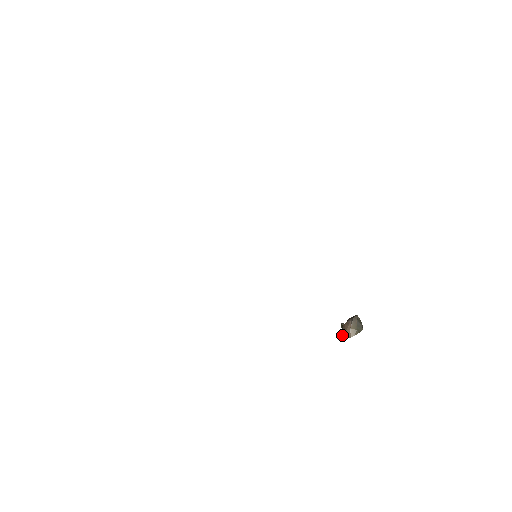
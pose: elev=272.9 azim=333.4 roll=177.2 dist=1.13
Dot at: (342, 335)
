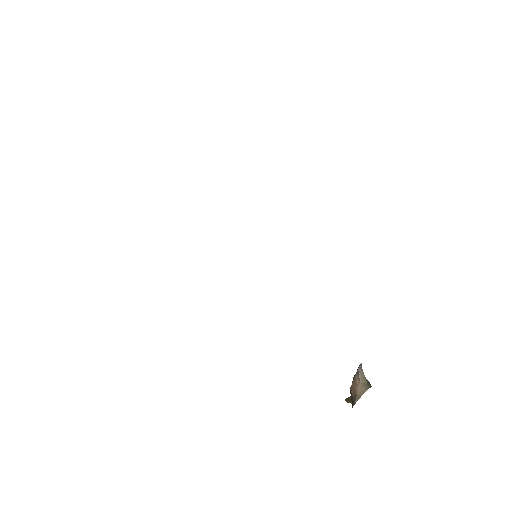
Dot at: (354, 398)
